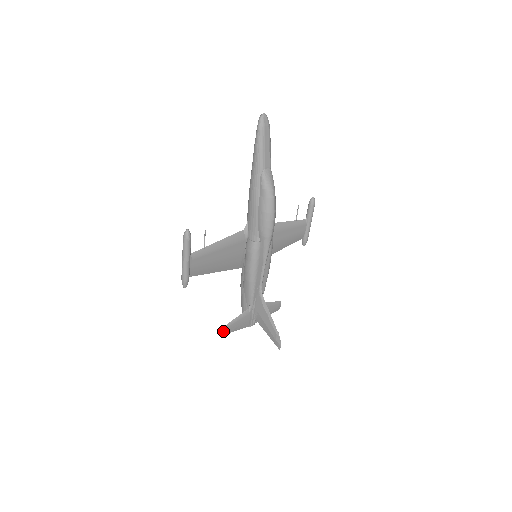
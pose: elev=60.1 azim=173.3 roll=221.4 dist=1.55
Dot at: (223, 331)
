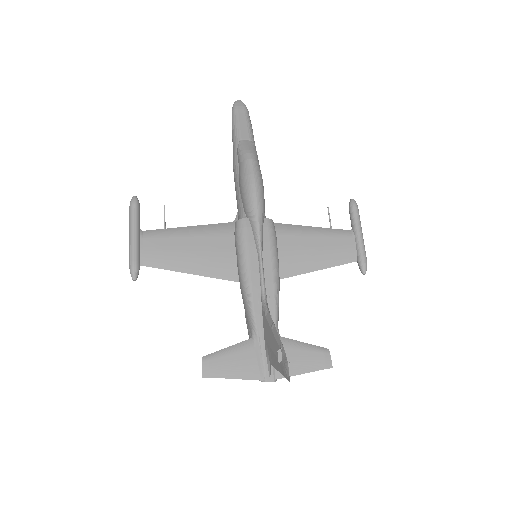
Dot at: occluded
